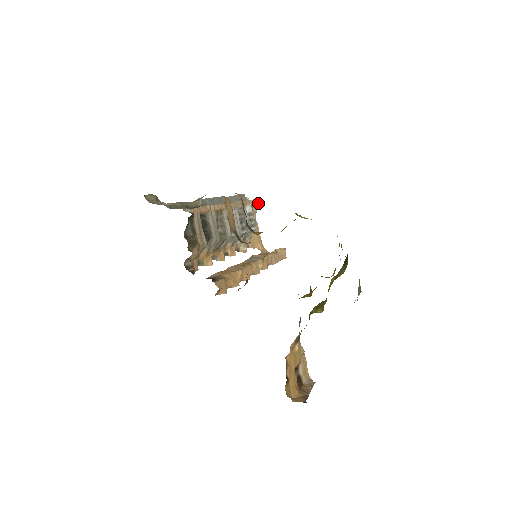
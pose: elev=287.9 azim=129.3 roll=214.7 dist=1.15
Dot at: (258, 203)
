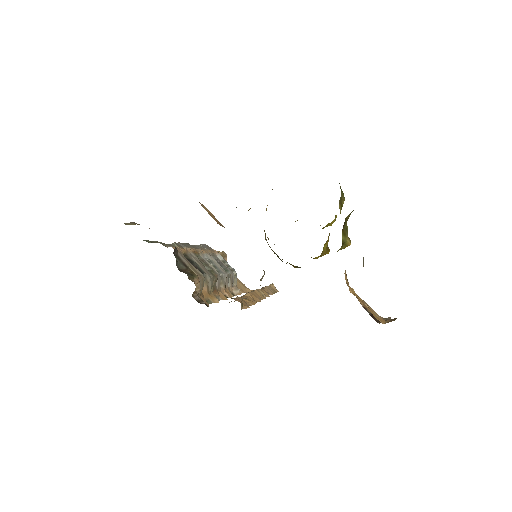
Dot at: (224, 255)
